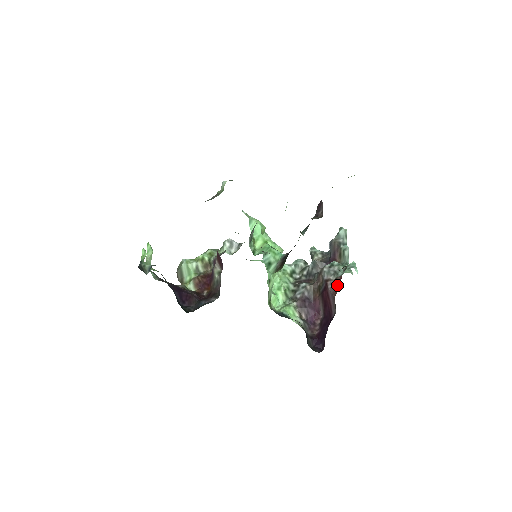
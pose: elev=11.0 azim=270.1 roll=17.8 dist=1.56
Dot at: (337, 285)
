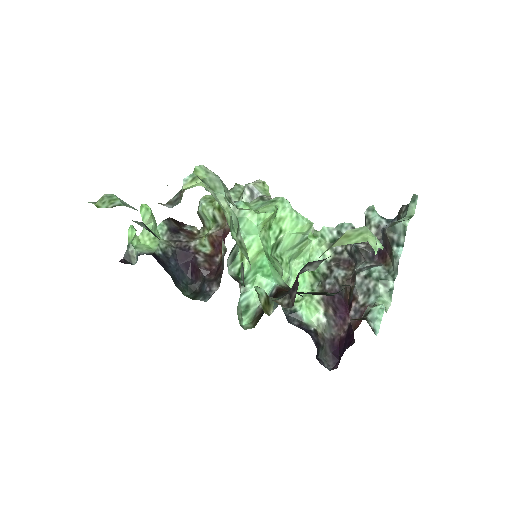
Dot at: occluded
